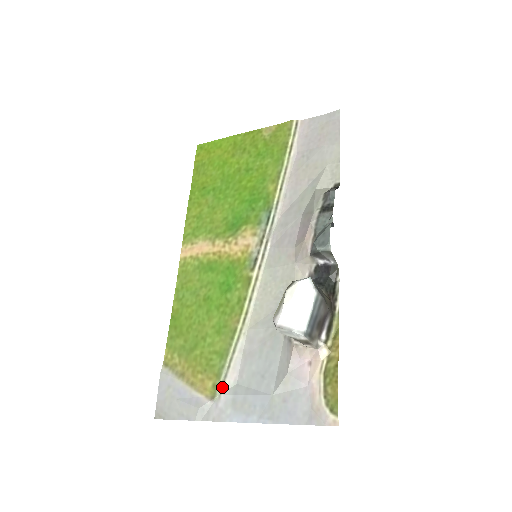
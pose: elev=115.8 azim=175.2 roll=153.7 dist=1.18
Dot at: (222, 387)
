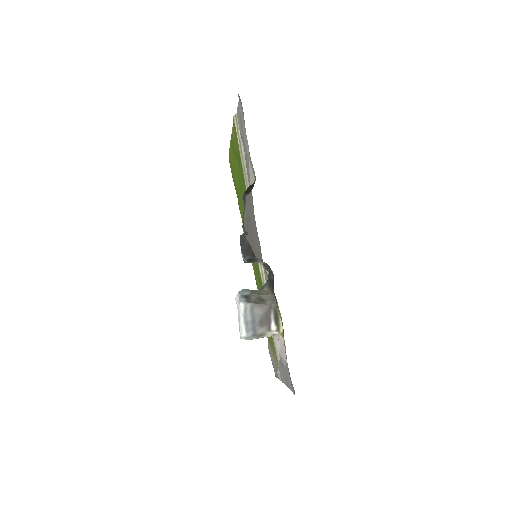
Dot at: (277, 359)
